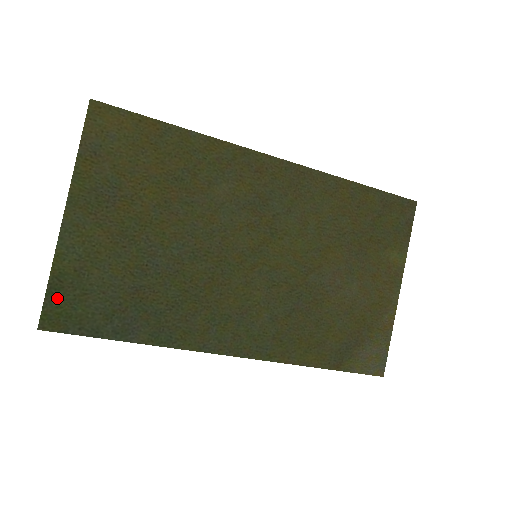
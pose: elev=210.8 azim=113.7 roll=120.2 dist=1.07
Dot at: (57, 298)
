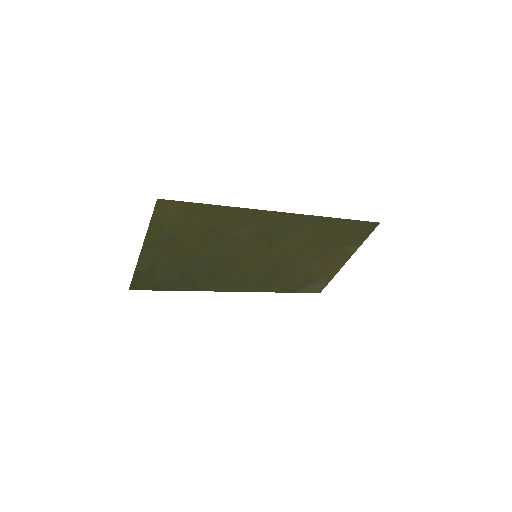
Dot at: (138, 279)
